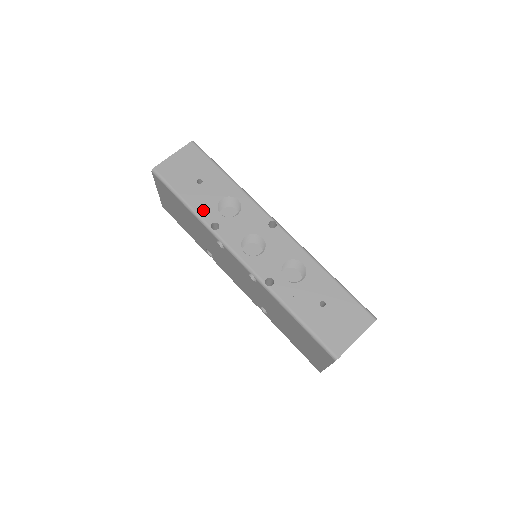
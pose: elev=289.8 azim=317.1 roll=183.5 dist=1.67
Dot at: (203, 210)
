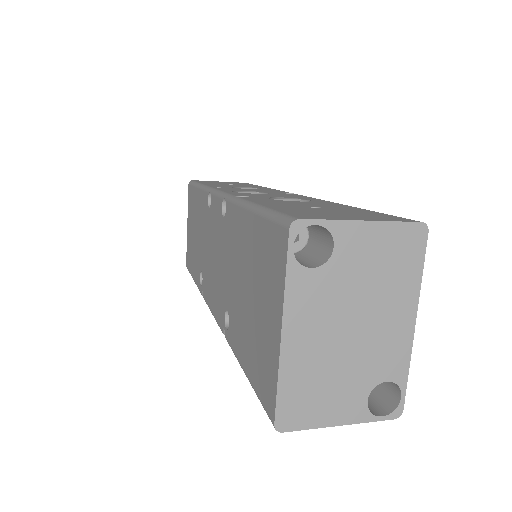
Dot at: (214, 185)
